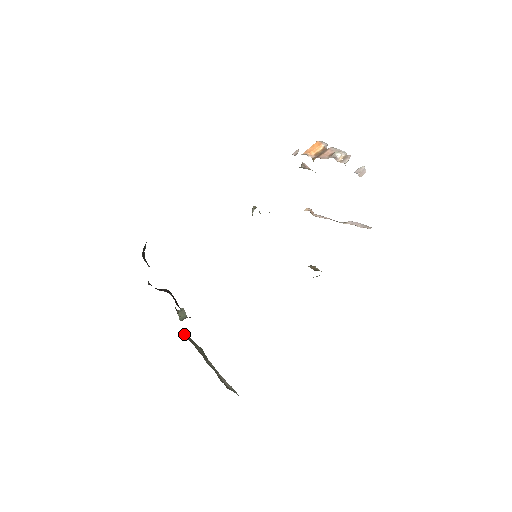
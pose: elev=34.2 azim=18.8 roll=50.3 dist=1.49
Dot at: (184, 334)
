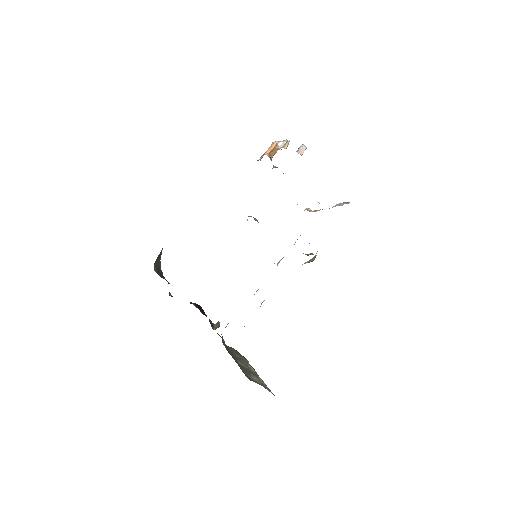
Dot at: occluded
